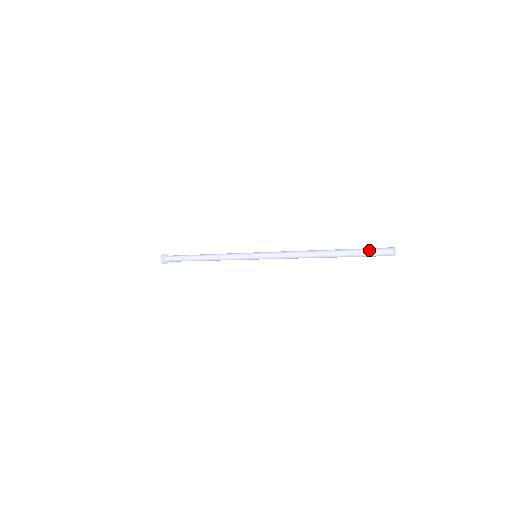
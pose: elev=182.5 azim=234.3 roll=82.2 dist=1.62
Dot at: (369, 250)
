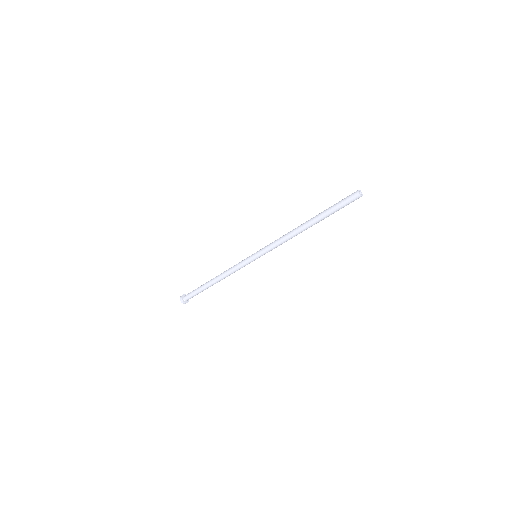
Dot at: (341, 200)
